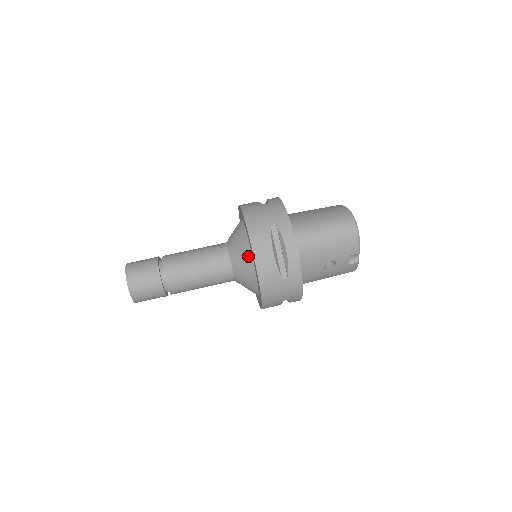
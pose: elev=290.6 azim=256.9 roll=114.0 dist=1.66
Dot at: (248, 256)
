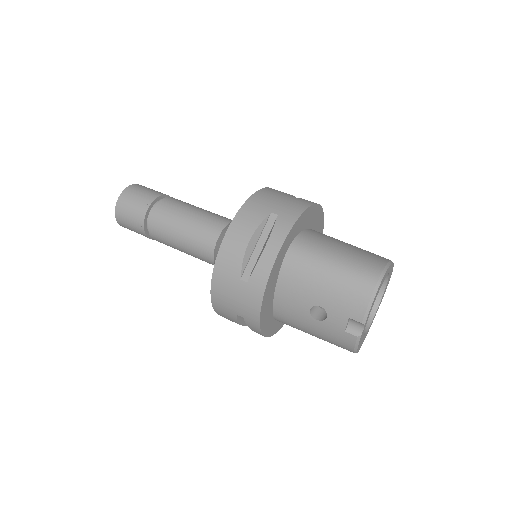
Dot at: occluded
